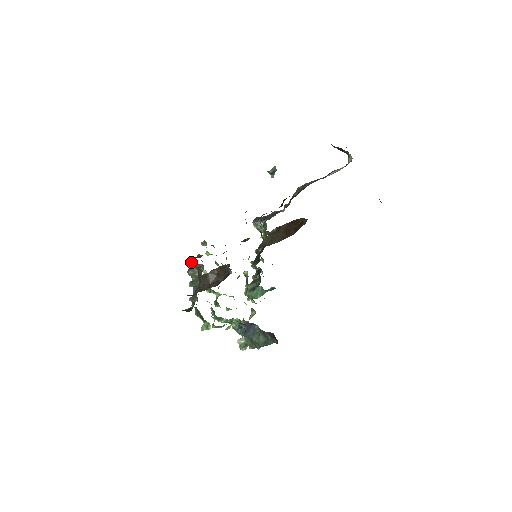
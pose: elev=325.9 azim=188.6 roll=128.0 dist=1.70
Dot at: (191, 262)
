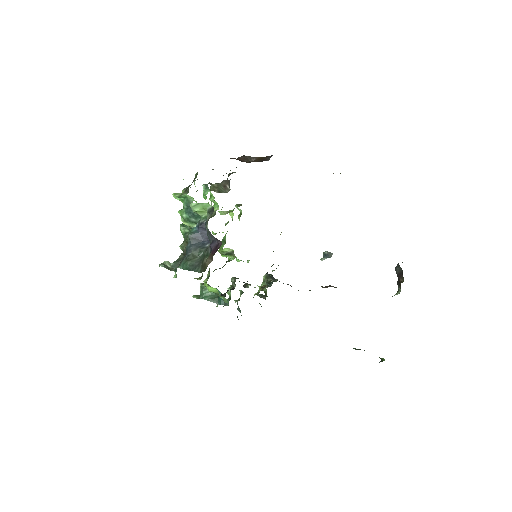
Dot at: occluded
